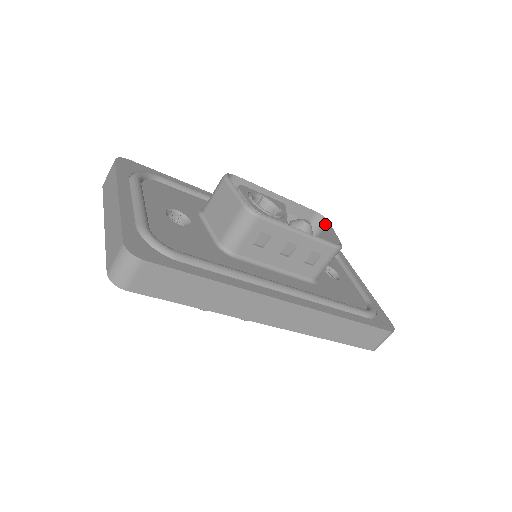
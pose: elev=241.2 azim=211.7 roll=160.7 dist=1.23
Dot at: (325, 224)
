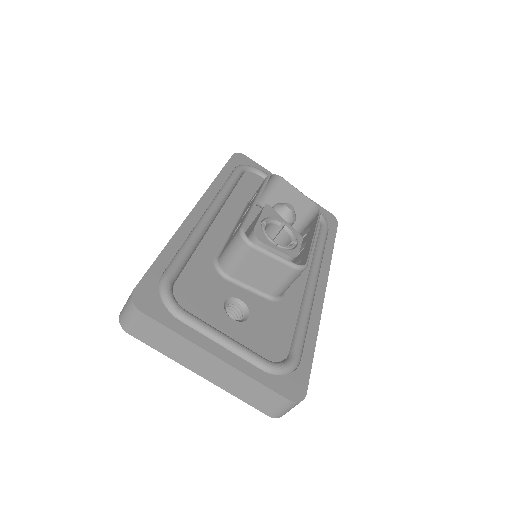
Dot at: (279, 181)
